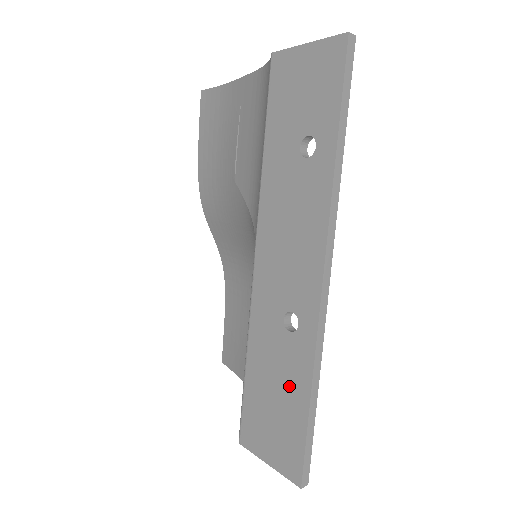
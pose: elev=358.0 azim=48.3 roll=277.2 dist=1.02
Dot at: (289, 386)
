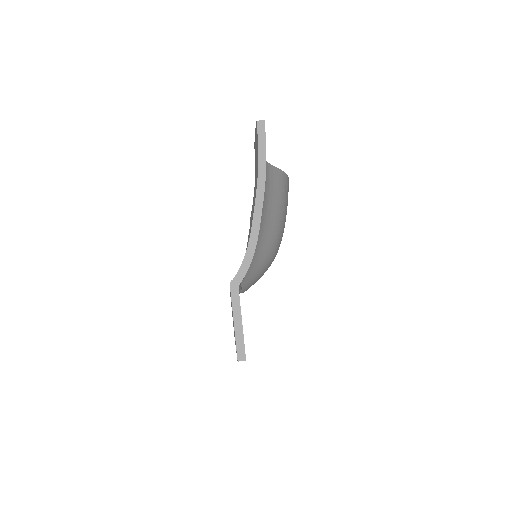
Dot at: occluded
